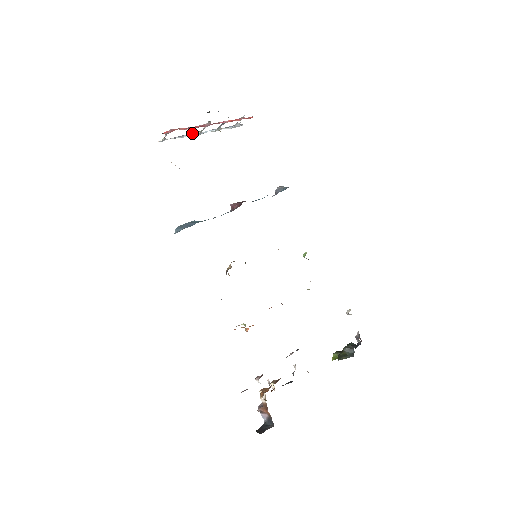
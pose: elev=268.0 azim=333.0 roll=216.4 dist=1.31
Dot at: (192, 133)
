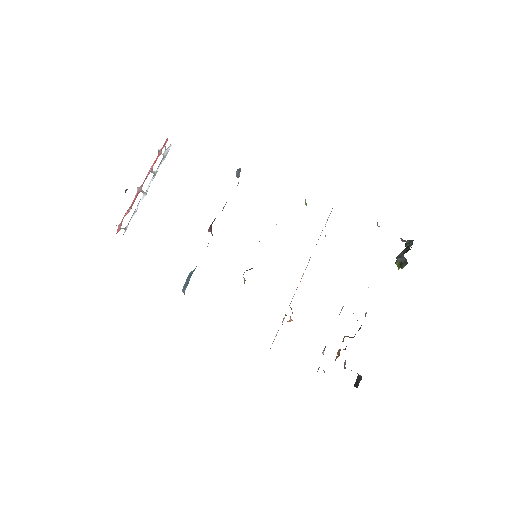
Dot at: (140, 199)
